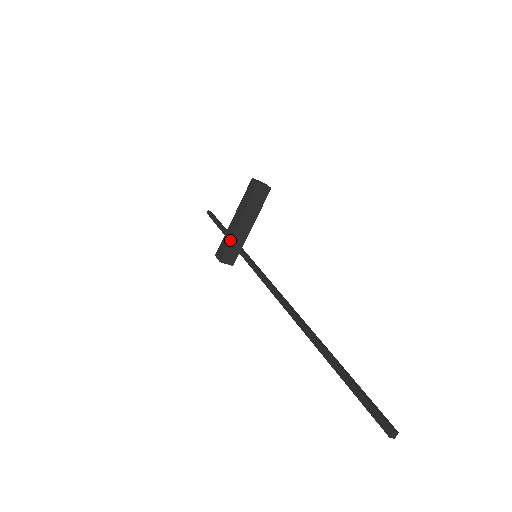
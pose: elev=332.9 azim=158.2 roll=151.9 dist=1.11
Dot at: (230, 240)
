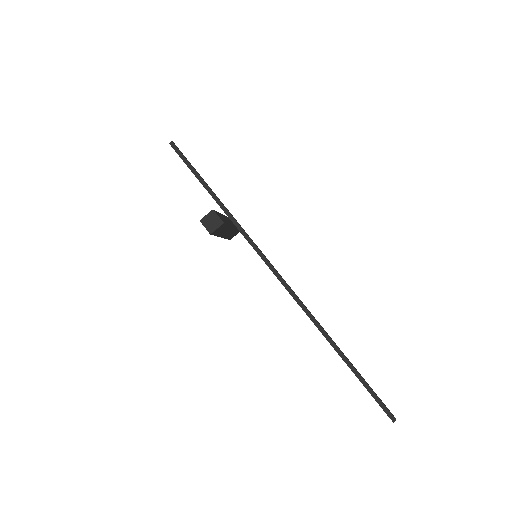
Dot at: occluded
